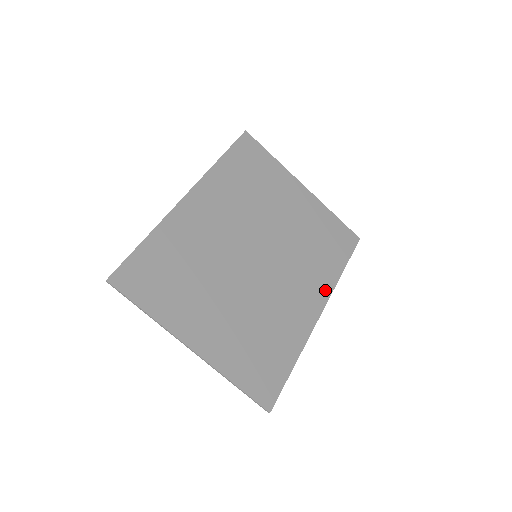
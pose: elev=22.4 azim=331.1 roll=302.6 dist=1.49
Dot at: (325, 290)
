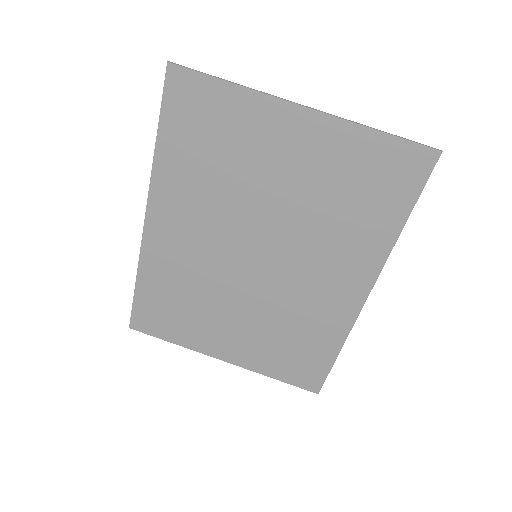
Dot at: (371, 265)
